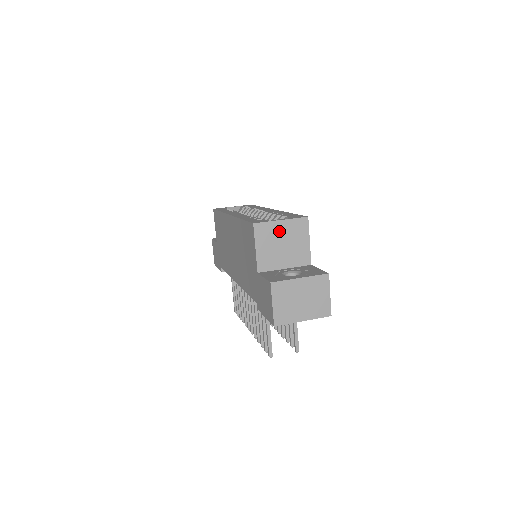
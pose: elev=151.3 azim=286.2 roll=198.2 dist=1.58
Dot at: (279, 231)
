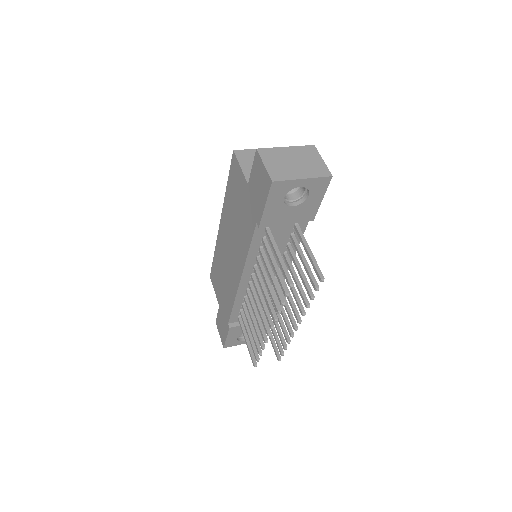
Dot at: occluded
